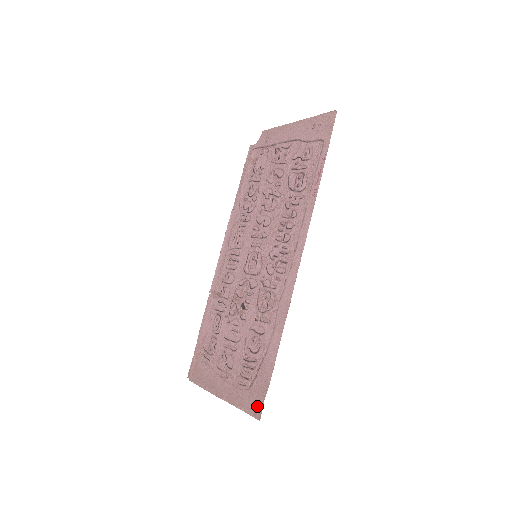
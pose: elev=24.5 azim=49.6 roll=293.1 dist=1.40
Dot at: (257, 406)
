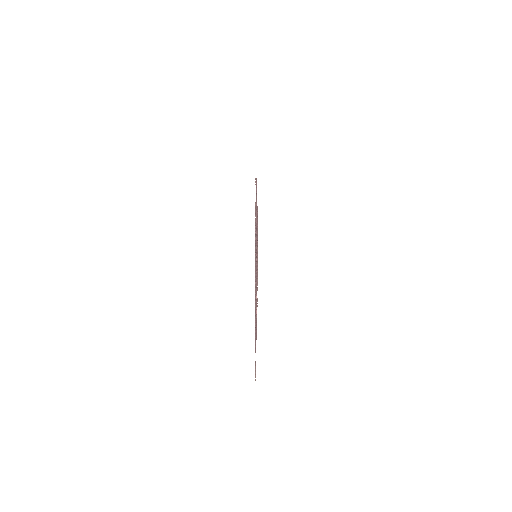
Dot at: (257, 250)
